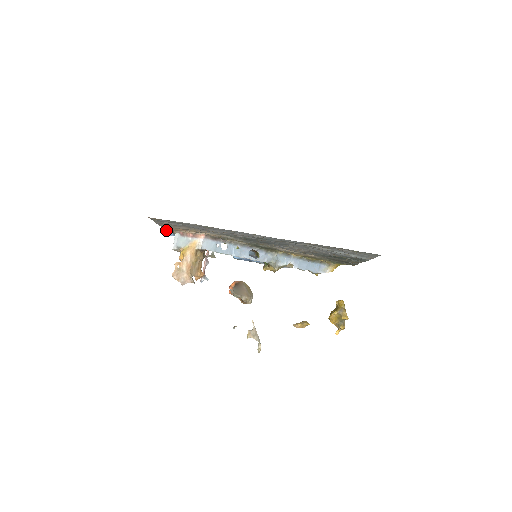
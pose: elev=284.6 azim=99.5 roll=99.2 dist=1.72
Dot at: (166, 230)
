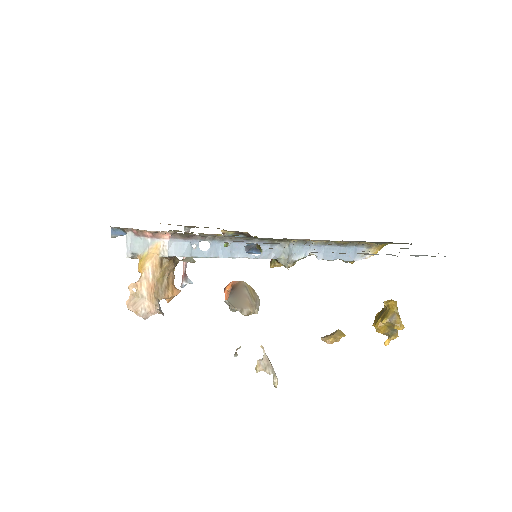
Dot at: (112, 227)
